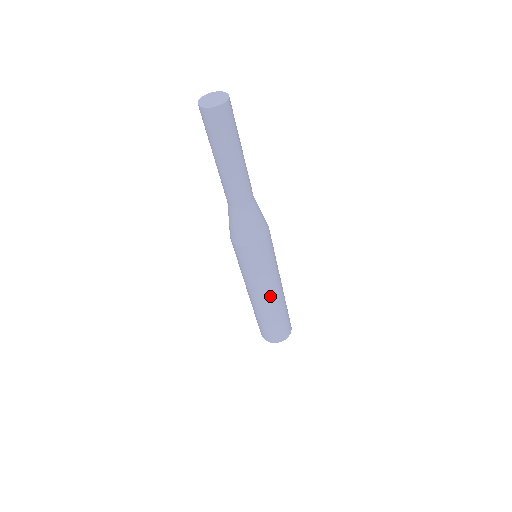
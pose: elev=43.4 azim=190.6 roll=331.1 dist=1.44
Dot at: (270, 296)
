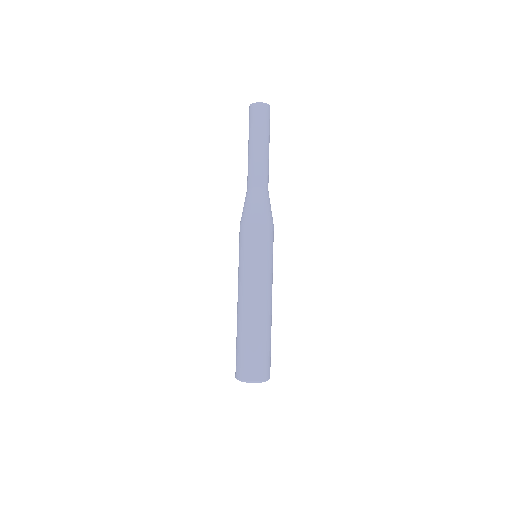
Dot at: (257, 297)
